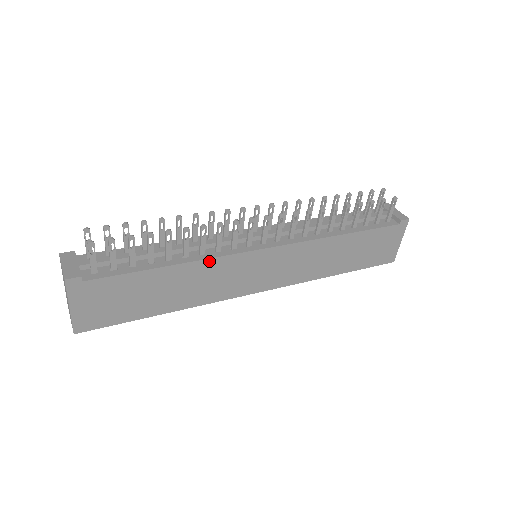
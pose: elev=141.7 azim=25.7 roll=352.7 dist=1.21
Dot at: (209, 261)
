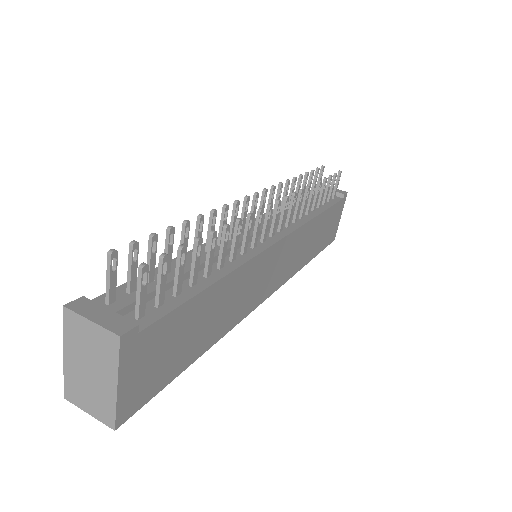
Dot at: (244, 266)
